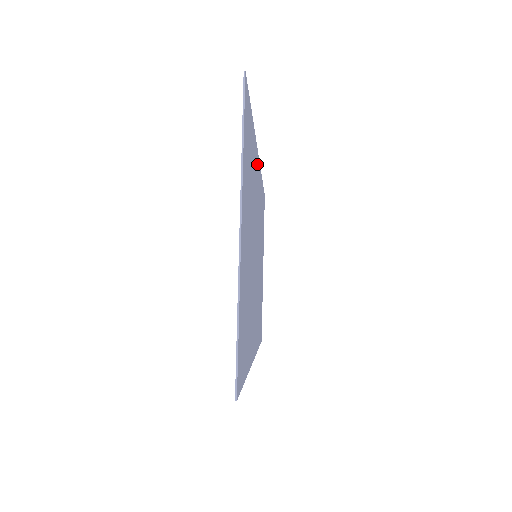
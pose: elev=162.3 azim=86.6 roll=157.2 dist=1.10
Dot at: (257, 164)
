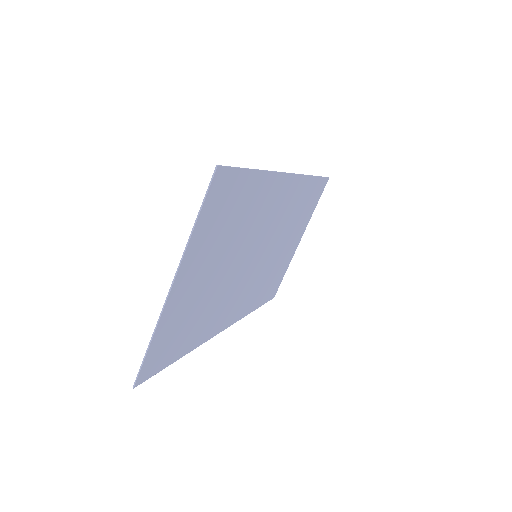
Dot at: (280, 185)
